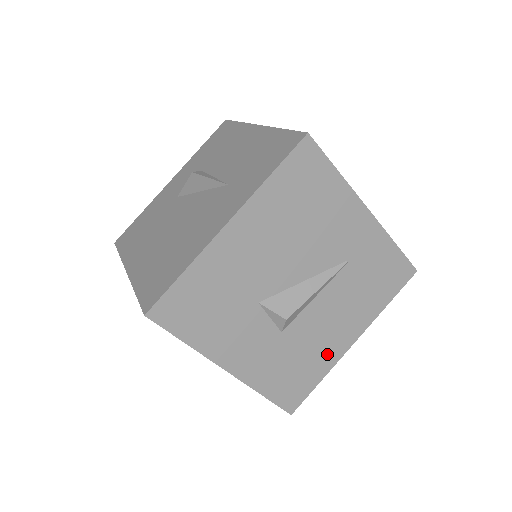
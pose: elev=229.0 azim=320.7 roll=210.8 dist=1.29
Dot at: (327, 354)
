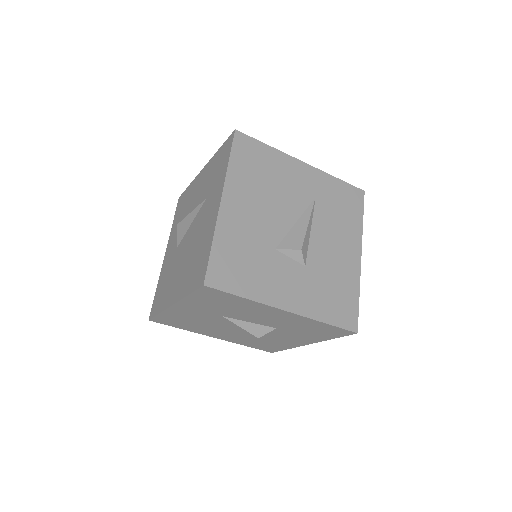
Dot at: (348, 273)
